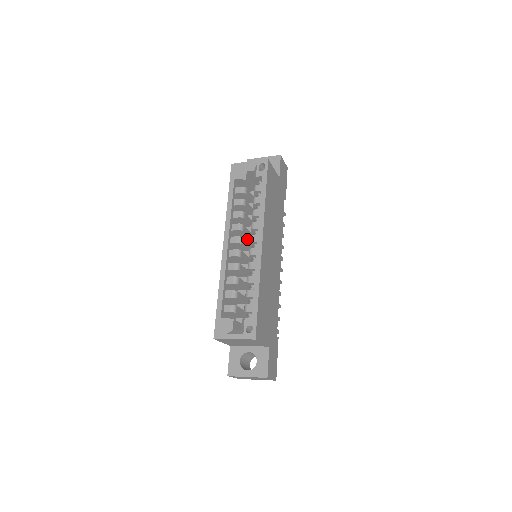
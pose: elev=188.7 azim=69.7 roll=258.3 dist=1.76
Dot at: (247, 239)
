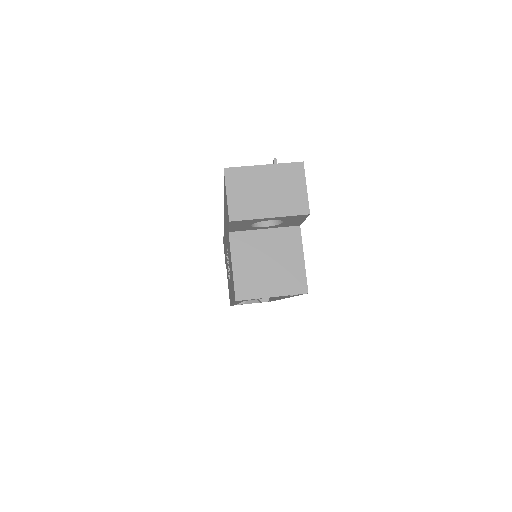
Dot at: occluded
